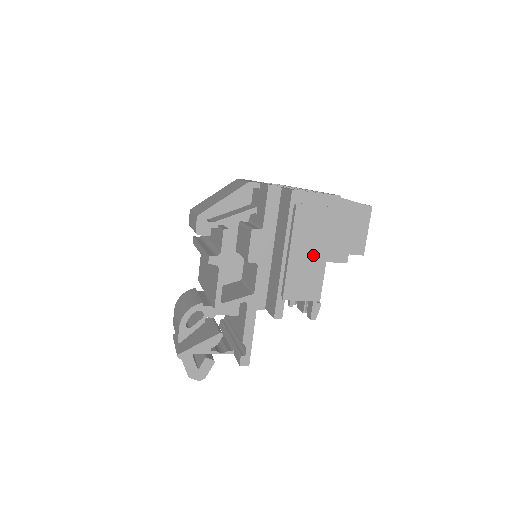
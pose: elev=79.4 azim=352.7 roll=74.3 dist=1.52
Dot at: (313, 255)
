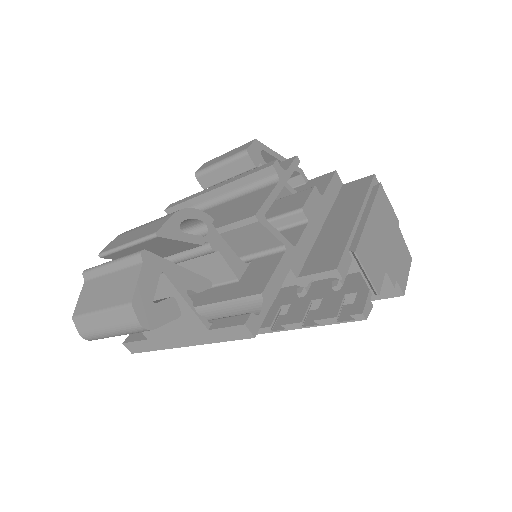
Dot at: (382, 241)
